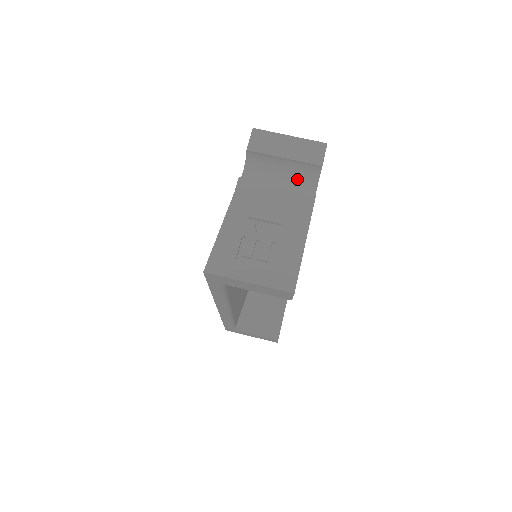
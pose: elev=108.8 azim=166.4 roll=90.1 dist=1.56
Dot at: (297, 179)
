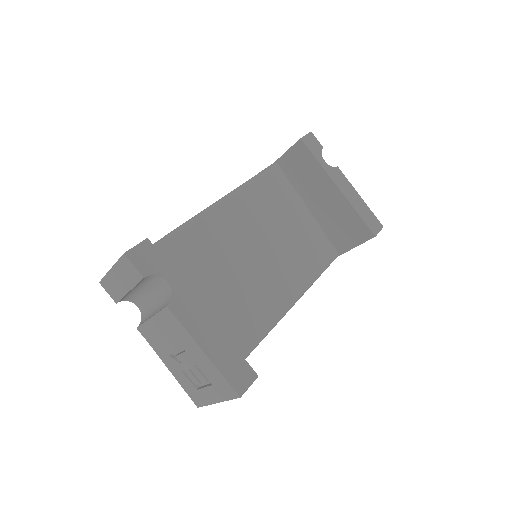
Dot at: (155, 287)
